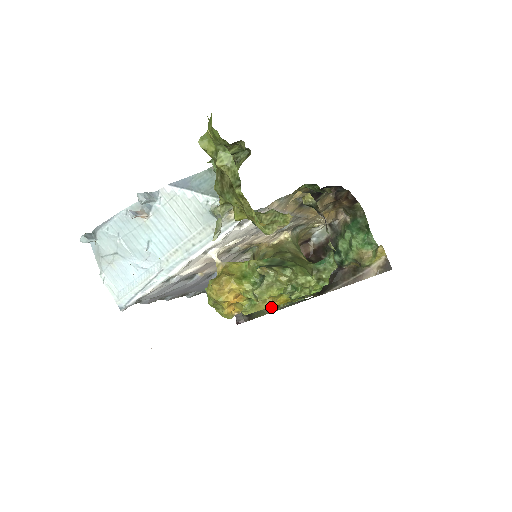
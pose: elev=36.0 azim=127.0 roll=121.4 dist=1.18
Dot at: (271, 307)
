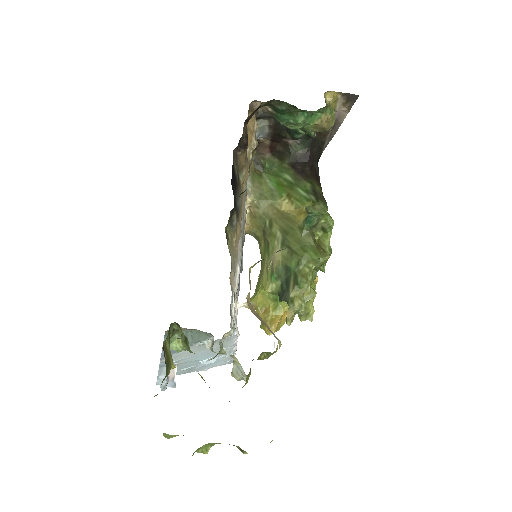
Dot at: occluded
